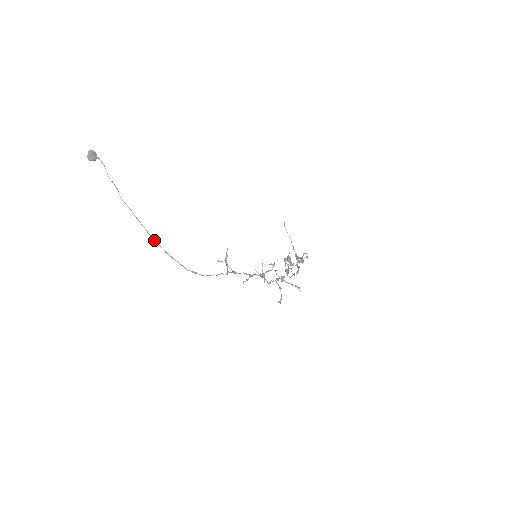
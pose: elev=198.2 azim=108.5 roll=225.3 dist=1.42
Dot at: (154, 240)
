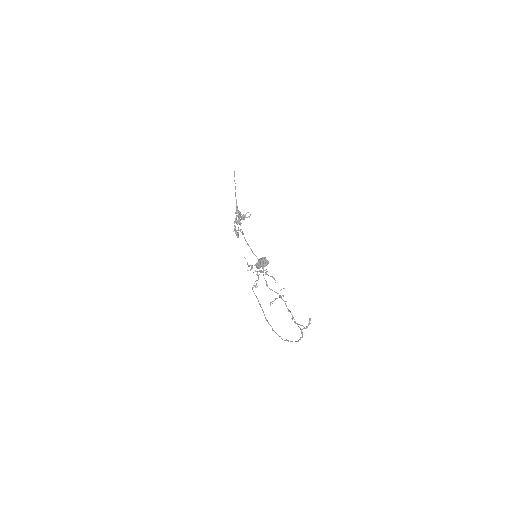
Dot at: occluded
